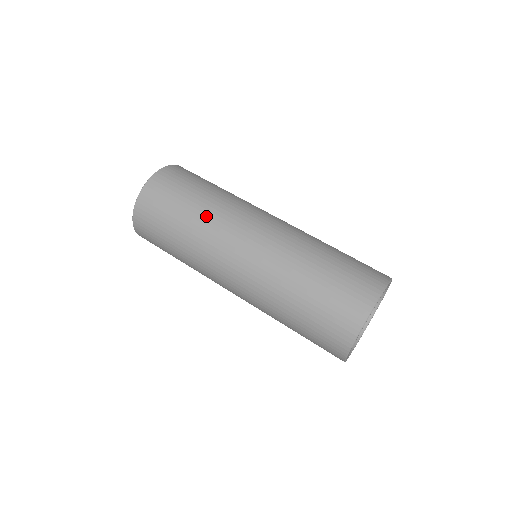
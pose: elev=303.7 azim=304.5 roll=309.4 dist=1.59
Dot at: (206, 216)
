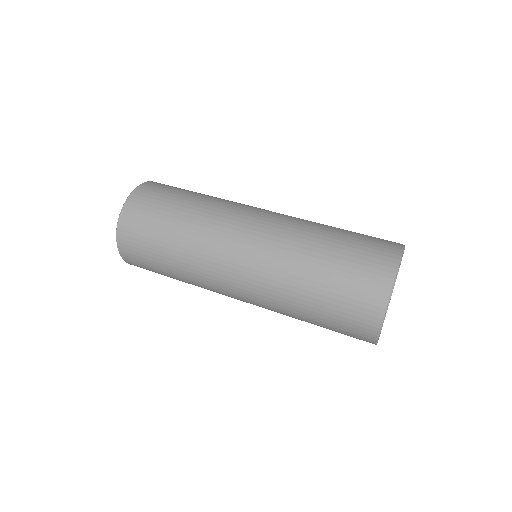
Dot at: (219, 198)
